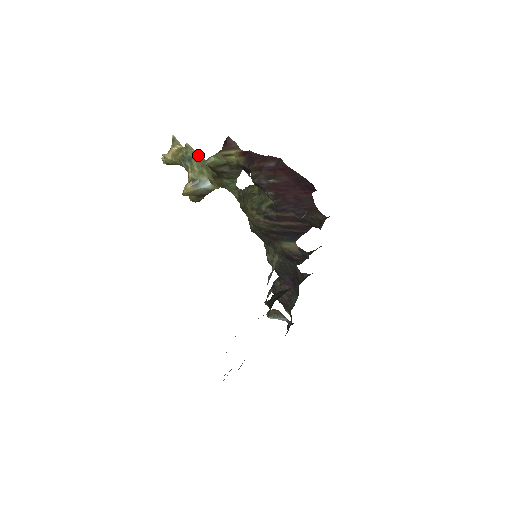
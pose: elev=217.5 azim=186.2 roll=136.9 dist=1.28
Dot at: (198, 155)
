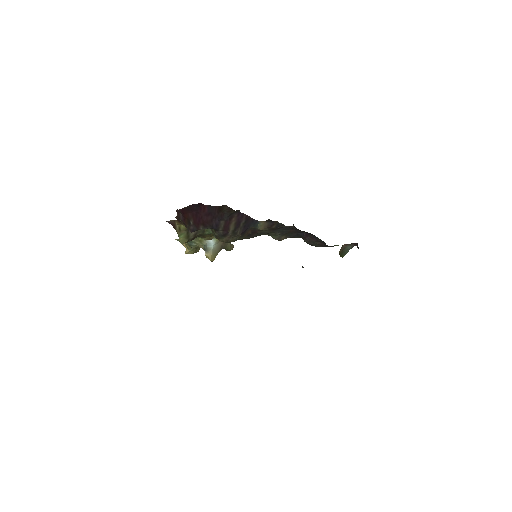
Dot at: occluded
